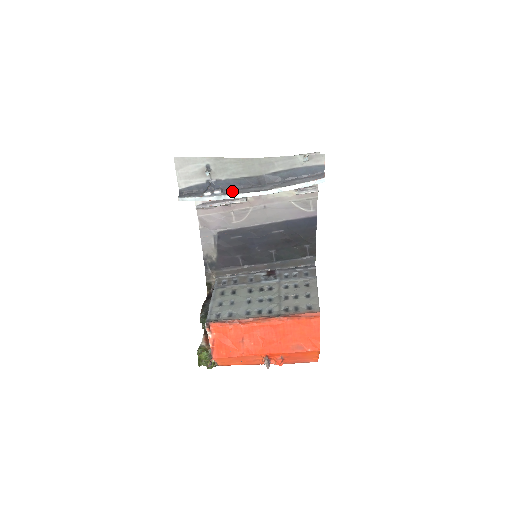
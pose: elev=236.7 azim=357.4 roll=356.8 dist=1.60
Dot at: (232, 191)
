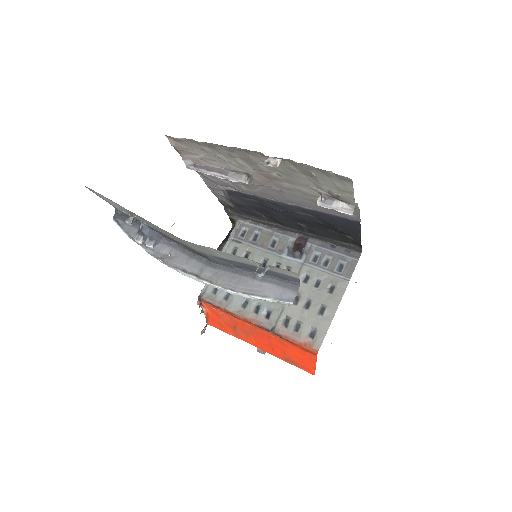
Dot at: (170, 248)
